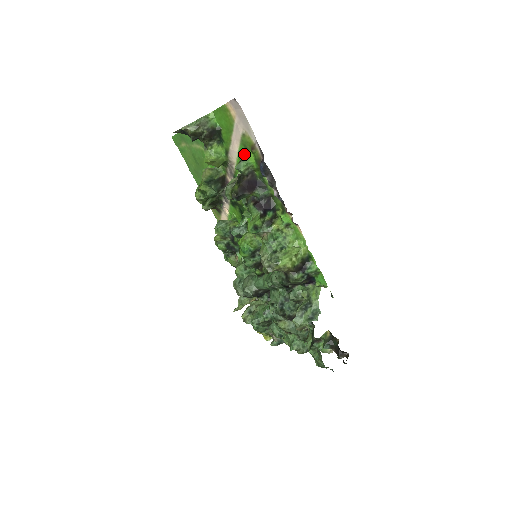
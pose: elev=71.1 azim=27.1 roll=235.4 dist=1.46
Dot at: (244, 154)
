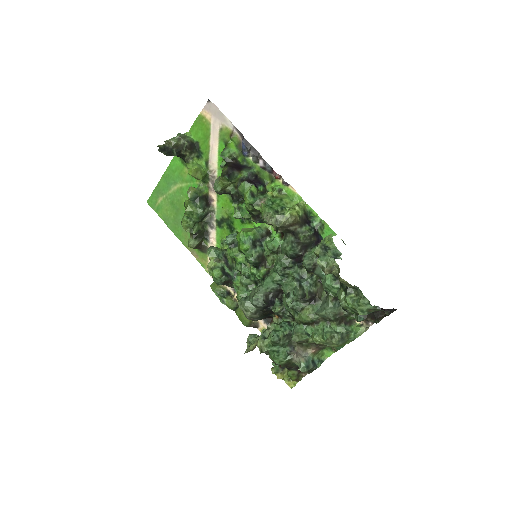
Dot at: (224, 147)
